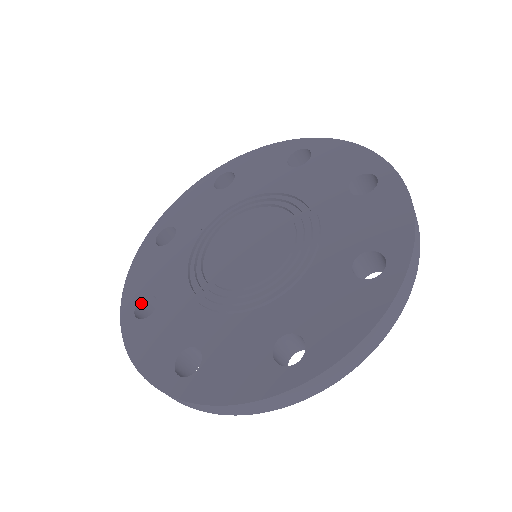
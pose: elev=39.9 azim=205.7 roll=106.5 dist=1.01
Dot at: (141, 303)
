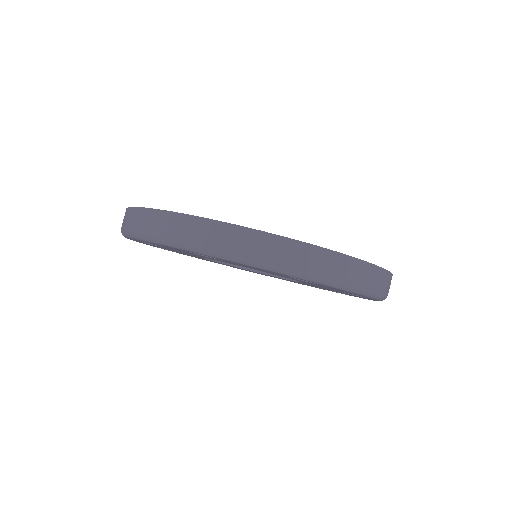
Dot at: occluded
